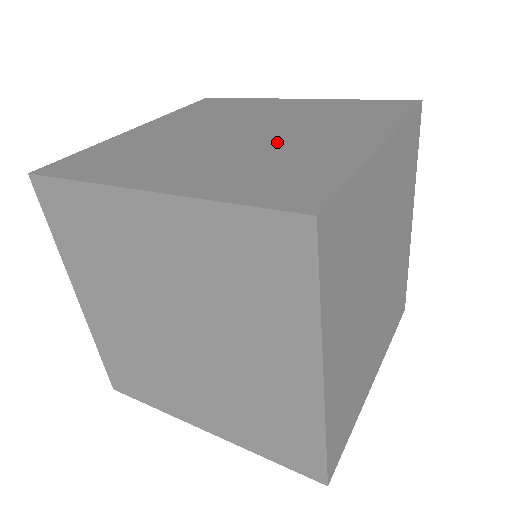
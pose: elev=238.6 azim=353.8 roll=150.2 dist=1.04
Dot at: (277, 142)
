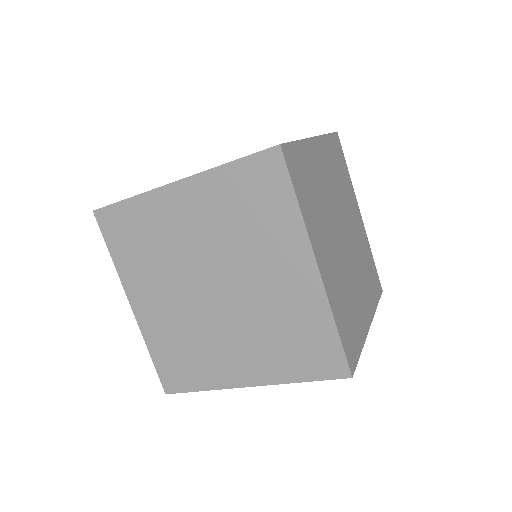
Dot at: occluded
